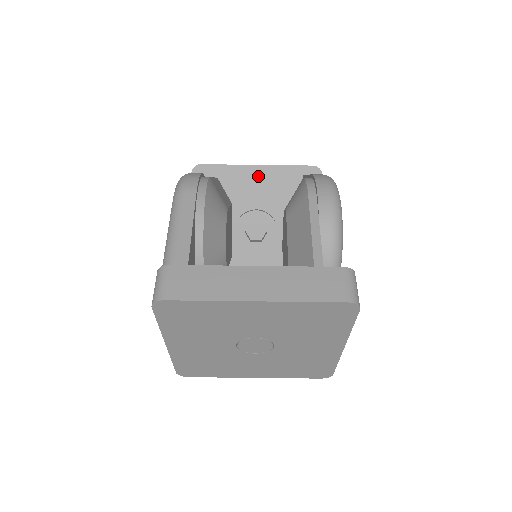
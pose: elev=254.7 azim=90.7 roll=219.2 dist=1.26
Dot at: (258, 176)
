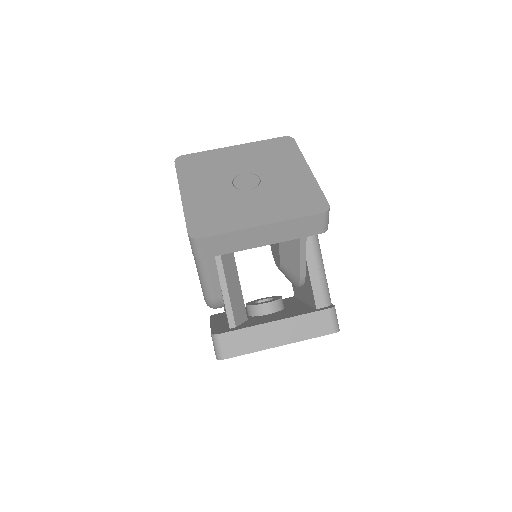
Dot at: occluded
